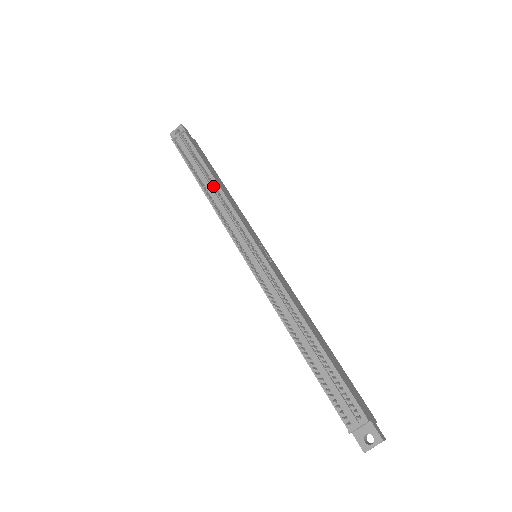
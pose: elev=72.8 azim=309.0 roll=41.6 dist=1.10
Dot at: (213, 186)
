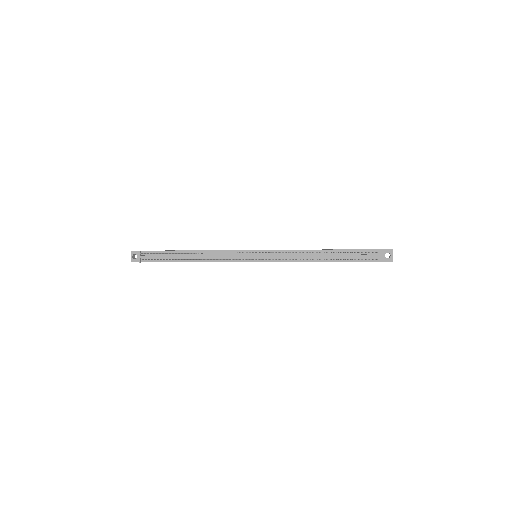
Dot at: (197, 253)
